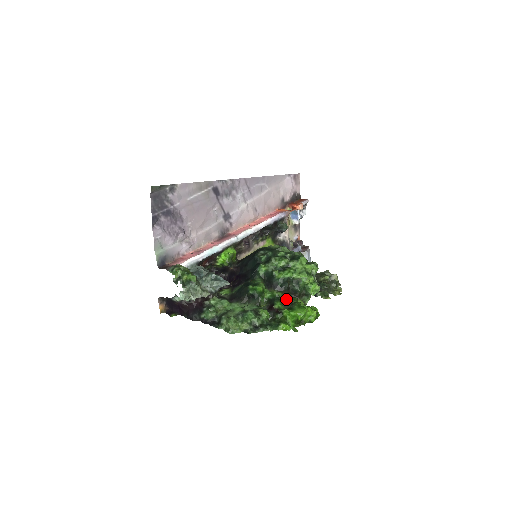
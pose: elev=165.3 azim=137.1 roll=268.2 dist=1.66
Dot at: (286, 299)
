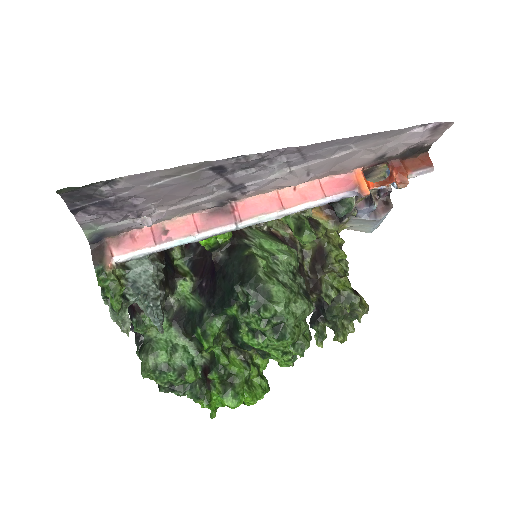
Dot at: (230, 372)
